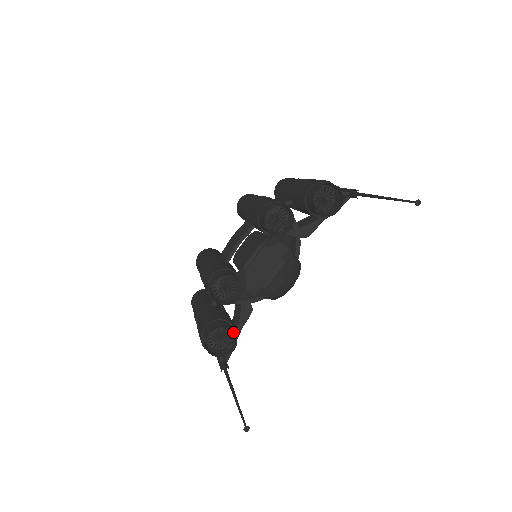
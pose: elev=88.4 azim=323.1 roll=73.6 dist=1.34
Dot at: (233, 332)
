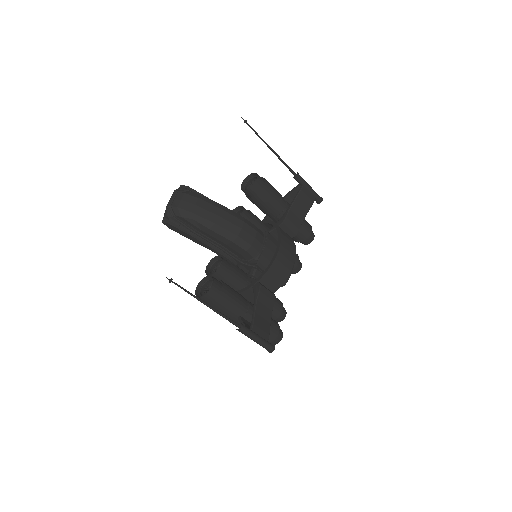
Dot at: occluded
